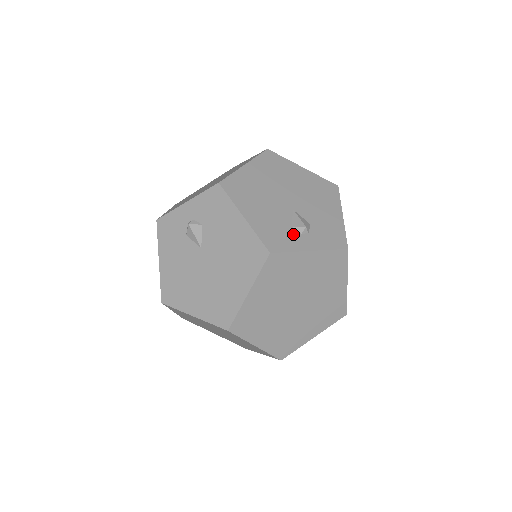
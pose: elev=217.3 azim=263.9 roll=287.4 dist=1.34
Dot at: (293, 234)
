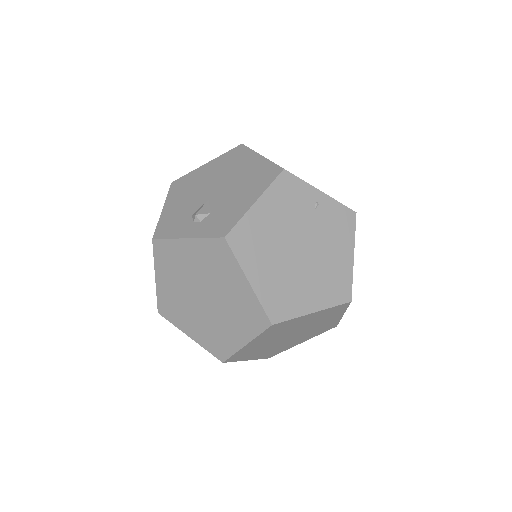
Dot at: (186, 223)
